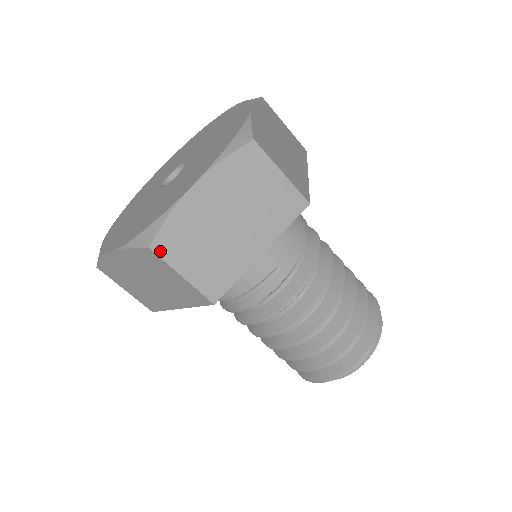
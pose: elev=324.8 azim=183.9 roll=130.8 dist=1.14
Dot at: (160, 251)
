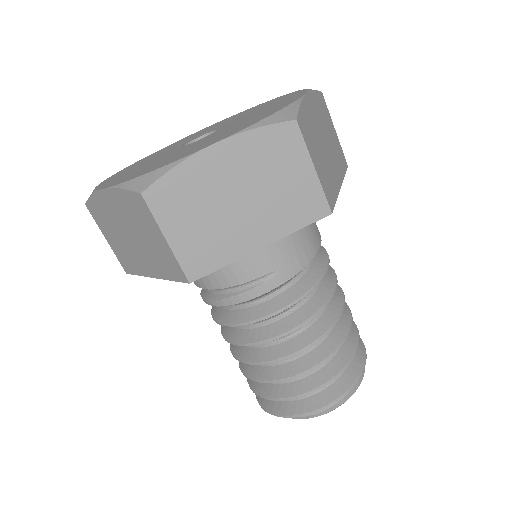
Dot at: (152, 202)
